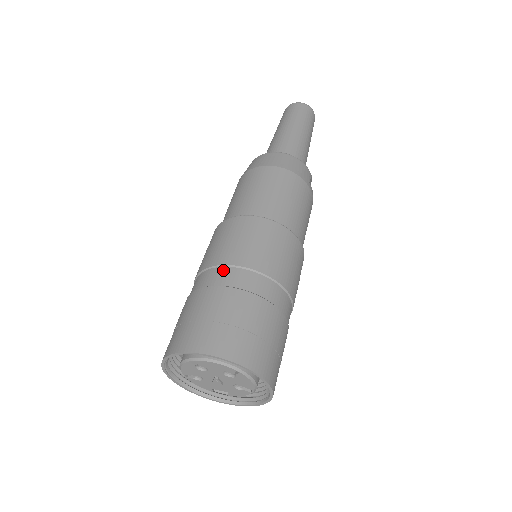
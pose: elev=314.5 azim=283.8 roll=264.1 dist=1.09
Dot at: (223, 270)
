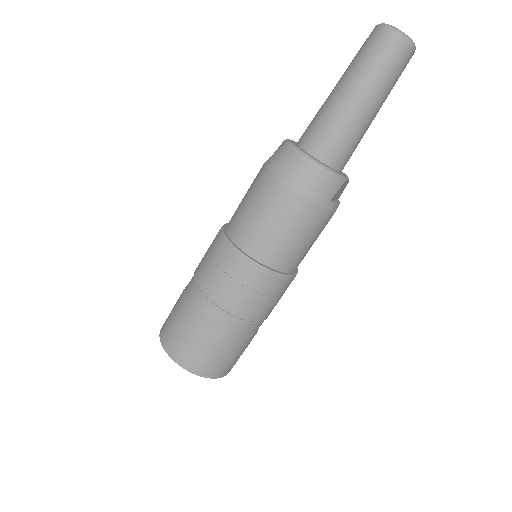
Dot at: (202, 298)
